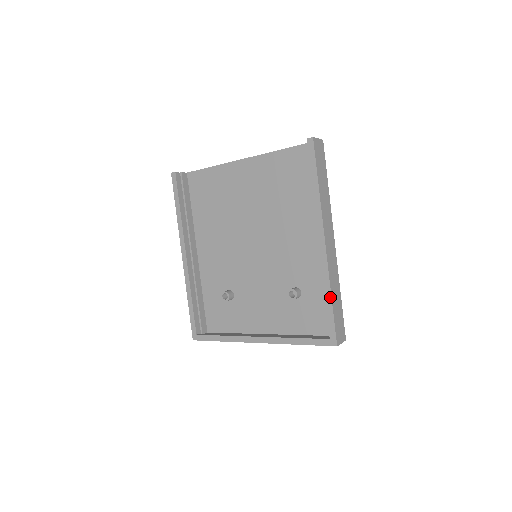
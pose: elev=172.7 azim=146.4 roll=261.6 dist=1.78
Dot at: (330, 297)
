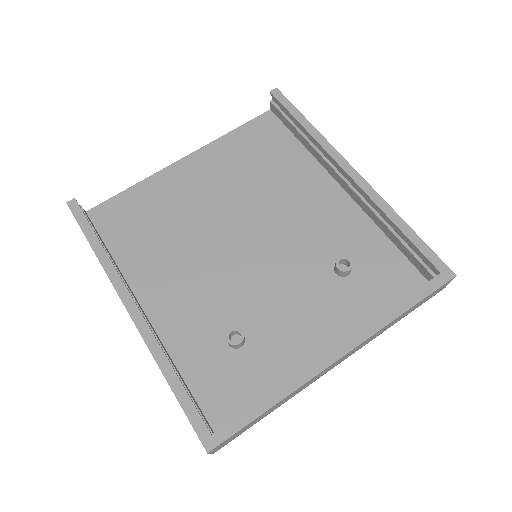
Dot at: (404, 223)
